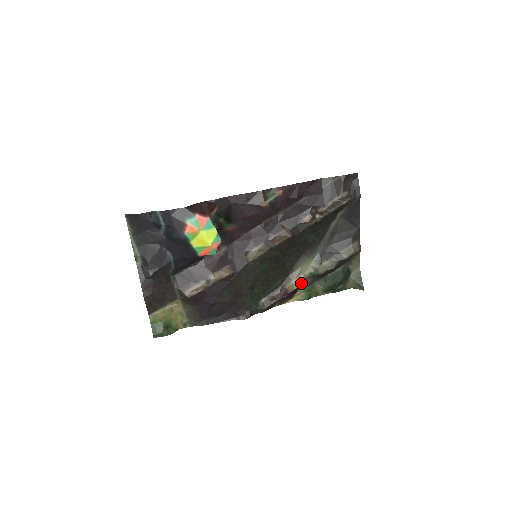
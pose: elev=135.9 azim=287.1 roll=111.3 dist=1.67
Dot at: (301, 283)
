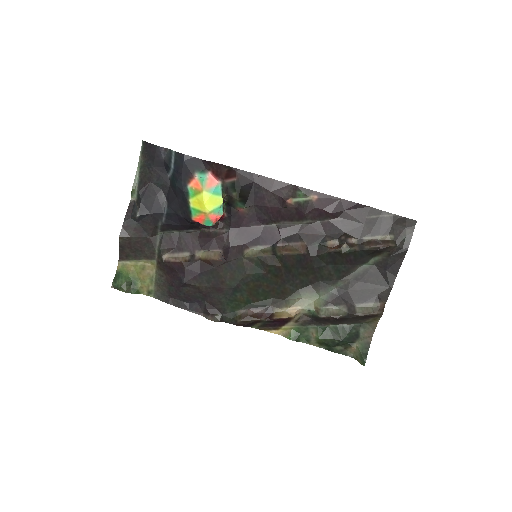
Dot at: (293, 315)
